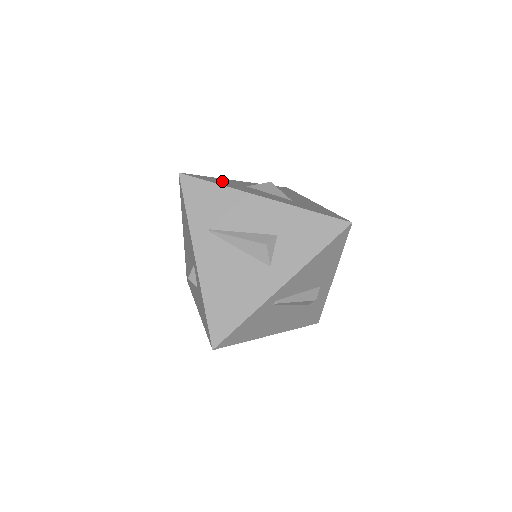
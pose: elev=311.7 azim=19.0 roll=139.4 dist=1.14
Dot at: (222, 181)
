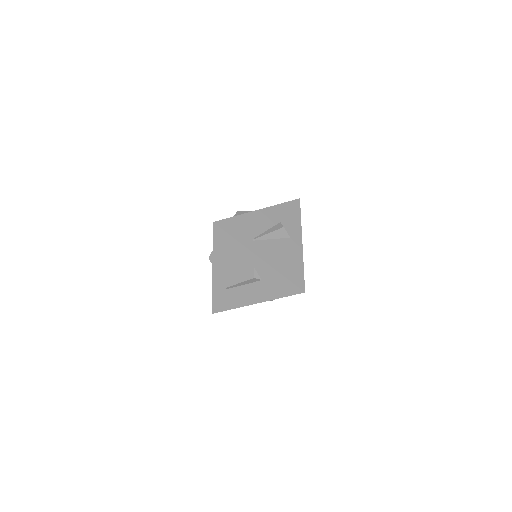
Dot at: occluded
